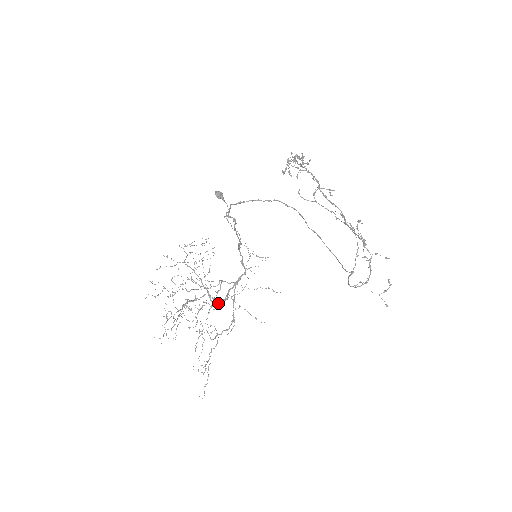
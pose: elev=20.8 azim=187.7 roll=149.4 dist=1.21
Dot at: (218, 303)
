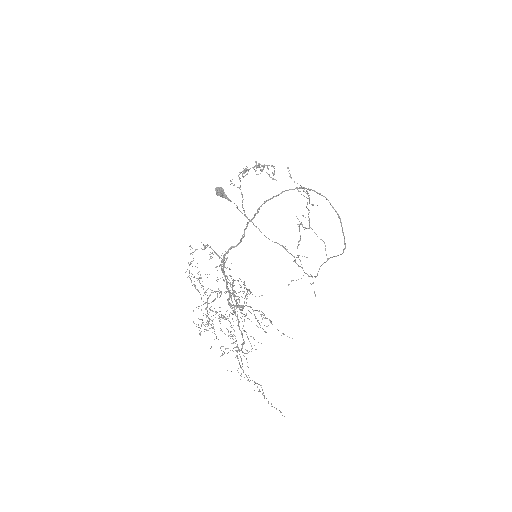
Dot at: occluded
